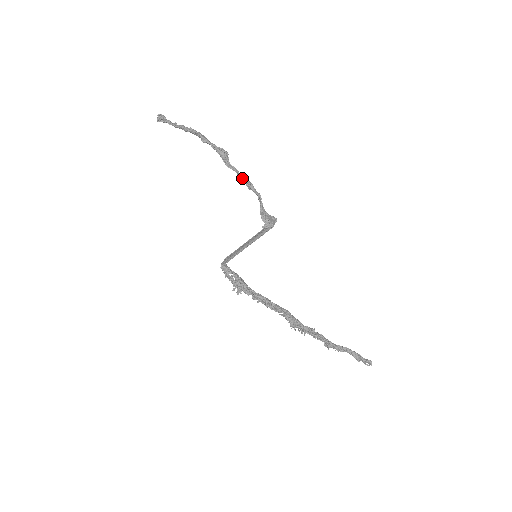
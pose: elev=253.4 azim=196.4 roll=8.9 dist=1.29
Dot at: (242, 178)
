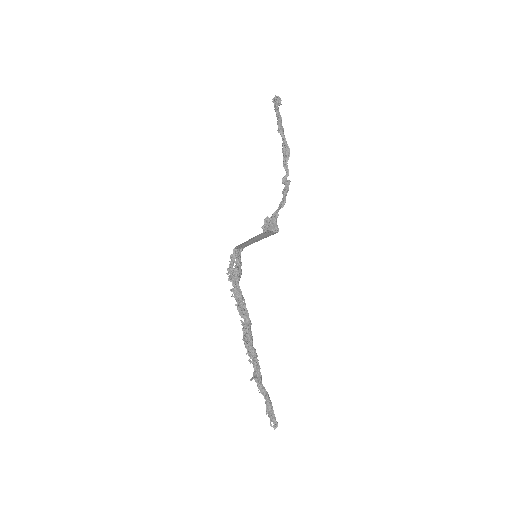
Dot at: (288, 181)
